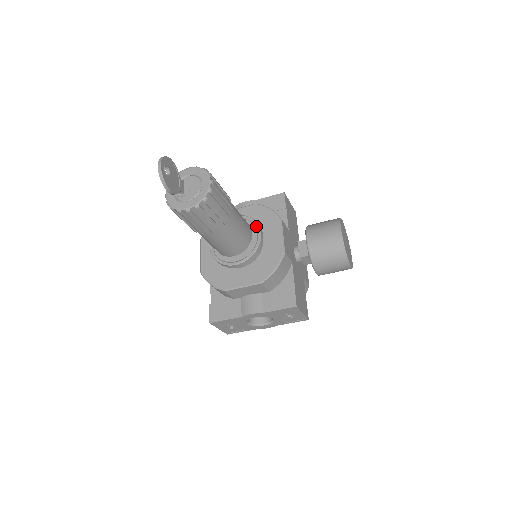
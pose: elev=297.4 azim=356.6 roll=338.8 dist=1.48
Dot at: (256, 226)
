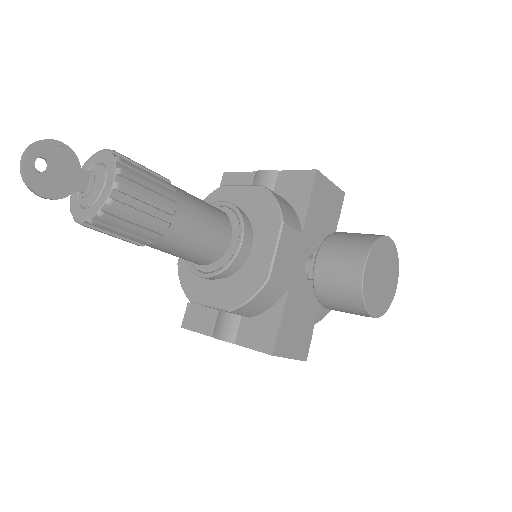
Dot at: (240, 228)
